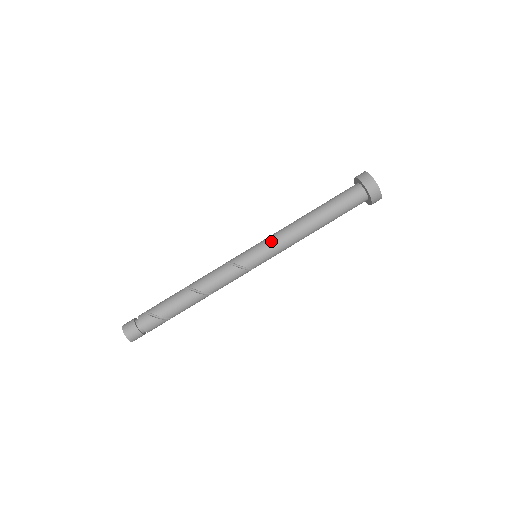
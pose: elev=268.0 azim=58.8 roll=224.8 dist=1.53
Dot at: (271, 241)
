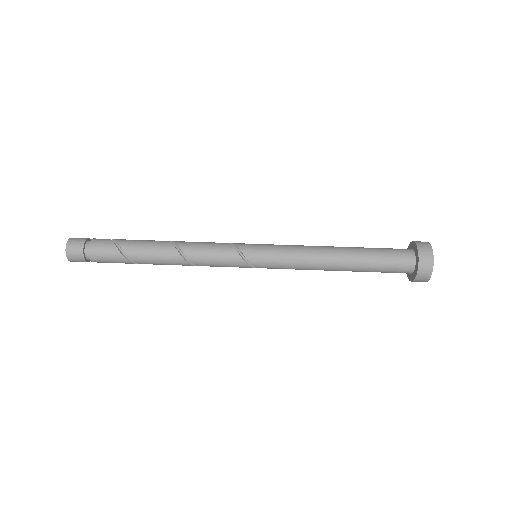
Dot at: occluded
